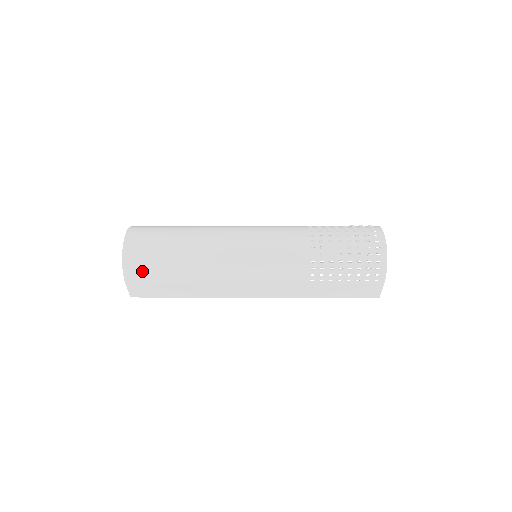
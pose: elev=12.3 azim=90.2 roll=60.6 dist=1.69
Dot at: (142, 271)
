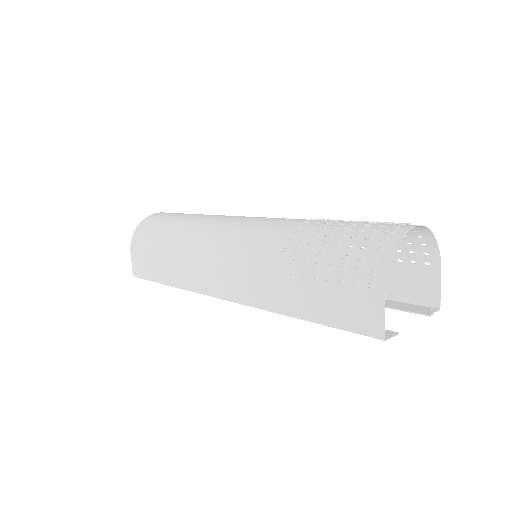
Dot at: (144, 237)
